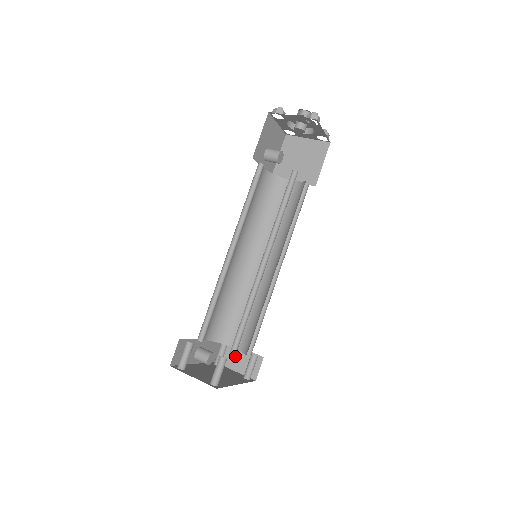
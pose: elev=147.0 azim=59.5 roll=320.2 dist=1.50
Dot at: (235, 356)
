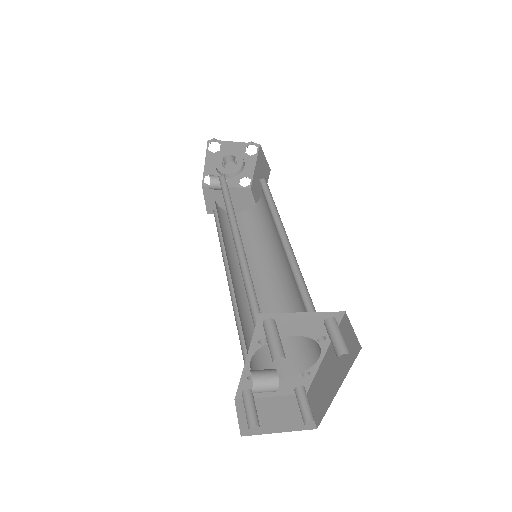
Dot at: (267, 412)
